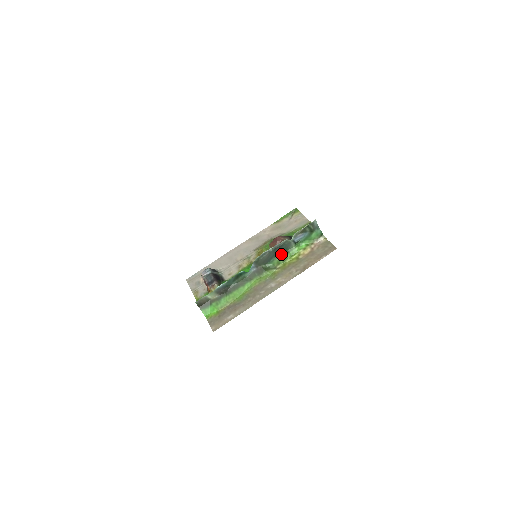
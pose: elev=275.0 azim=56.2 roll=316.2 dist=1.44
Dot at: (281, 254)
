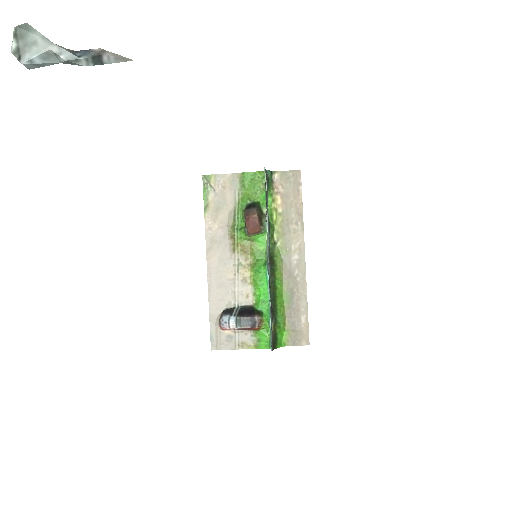
Dot at: occluded
